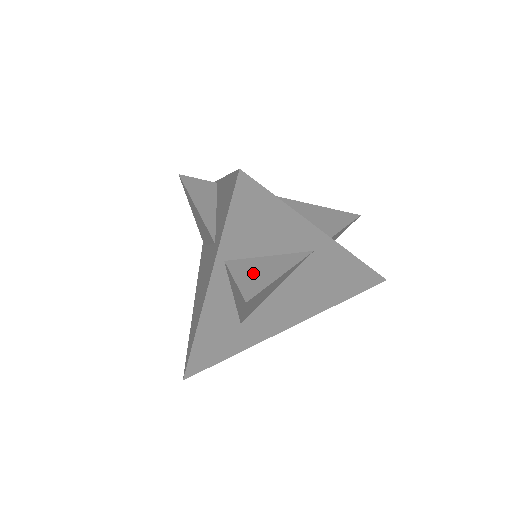
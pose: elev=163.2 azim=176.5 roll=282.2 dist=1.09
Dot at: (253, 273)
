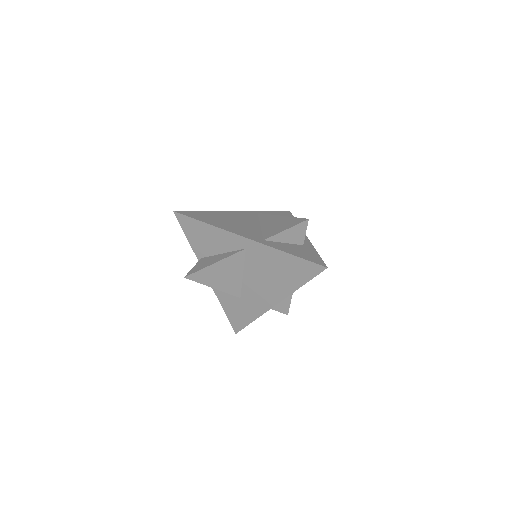
Dot at: (204, 263)
